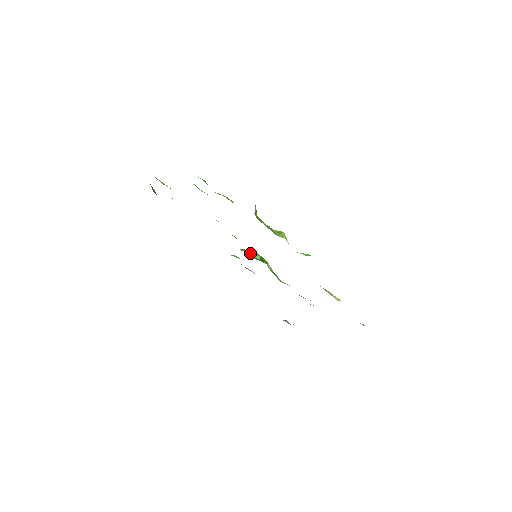
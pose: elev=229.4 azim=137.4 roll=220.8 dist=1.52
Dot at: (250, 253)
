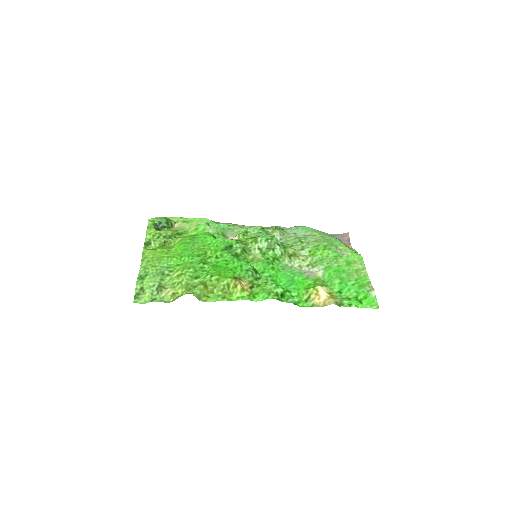
Dot at: (256, 246)
